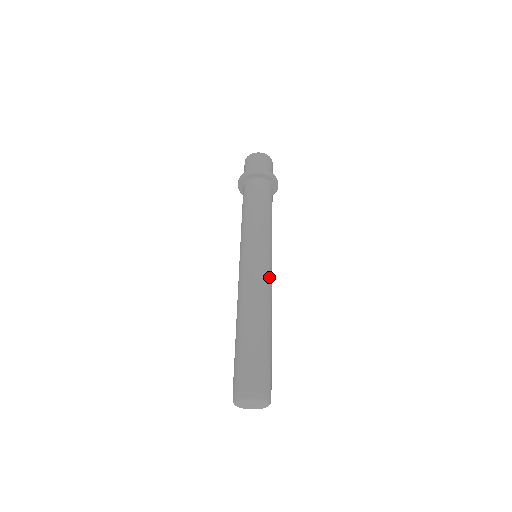
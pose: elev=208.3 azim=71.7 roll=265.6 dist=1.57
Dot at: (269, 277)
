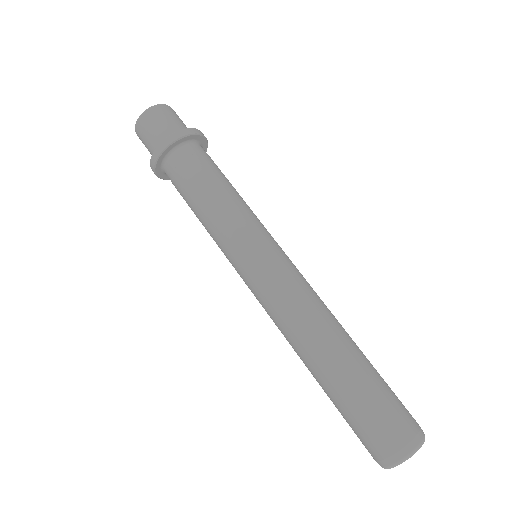
Dot at: (293, 279)
